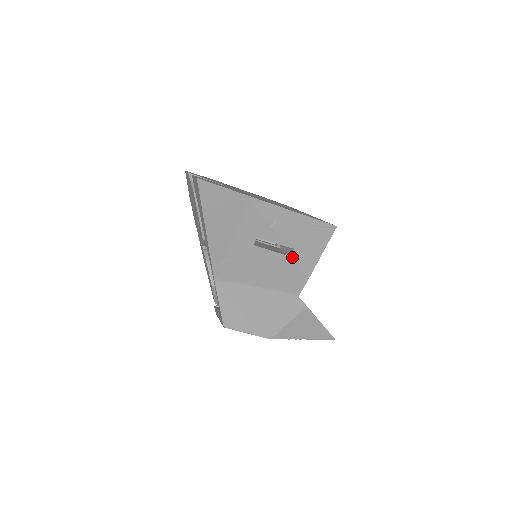
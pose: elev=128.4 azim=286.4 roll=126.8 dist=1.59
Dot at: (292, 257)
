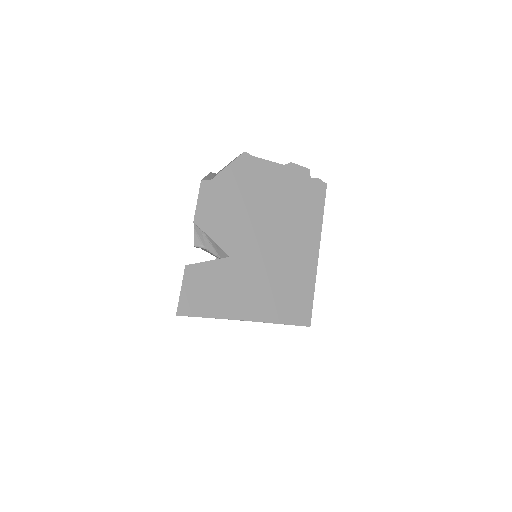
Dot at: occluded
